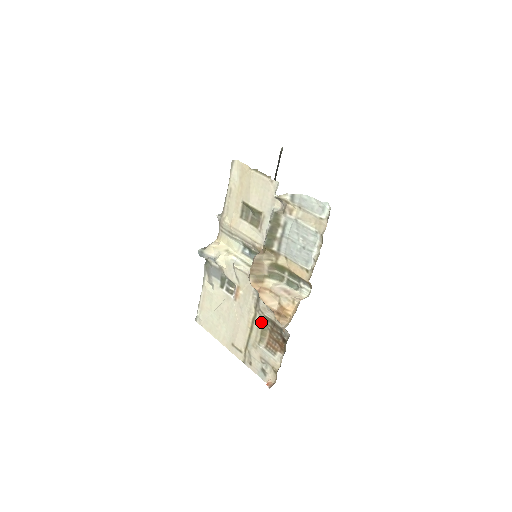
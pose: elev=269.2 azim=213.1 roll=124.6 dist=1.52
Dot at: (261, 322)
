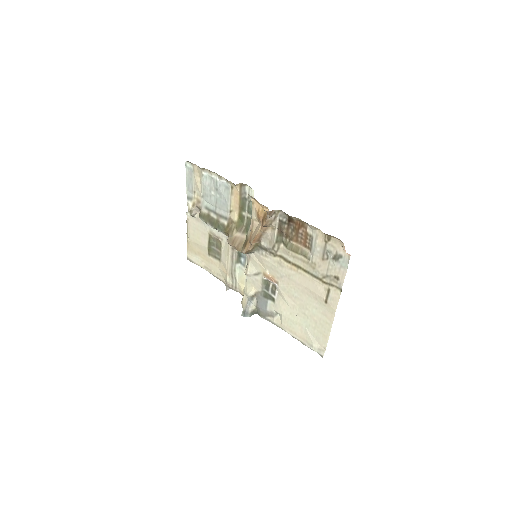
Dot at: (285, 250)
